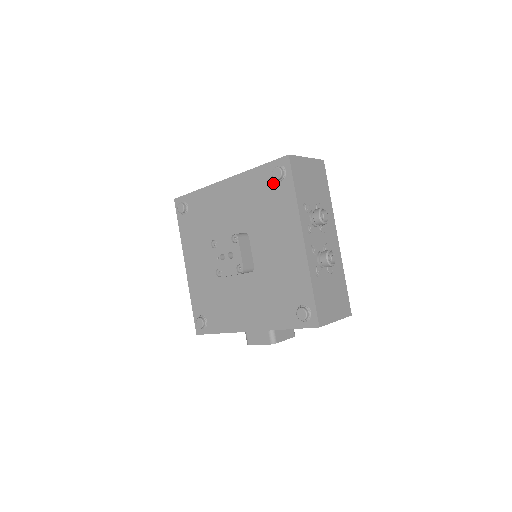
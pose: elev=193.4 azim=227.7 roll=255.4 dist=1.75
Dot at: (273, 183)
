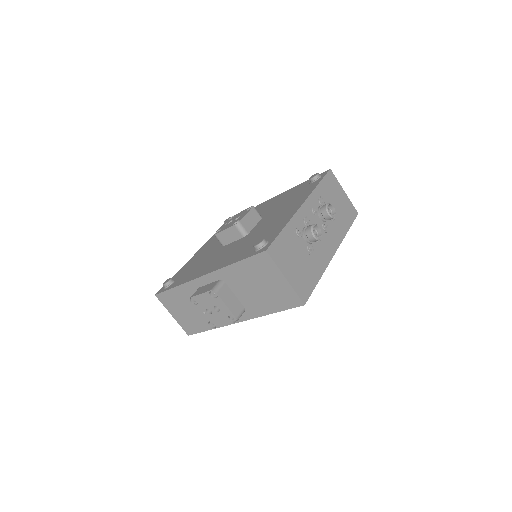
Dot at: (307, 185)
